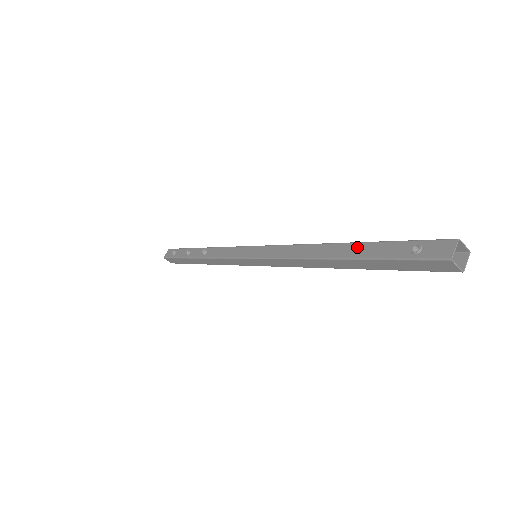
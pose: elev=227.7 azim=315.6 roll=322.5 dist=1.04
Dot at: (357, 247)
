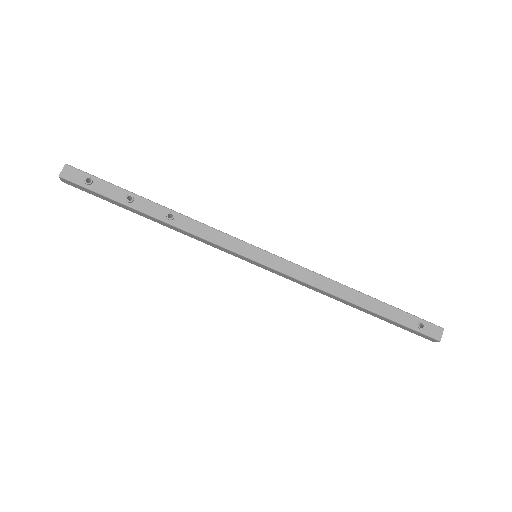
Dot at: (379, 305)
